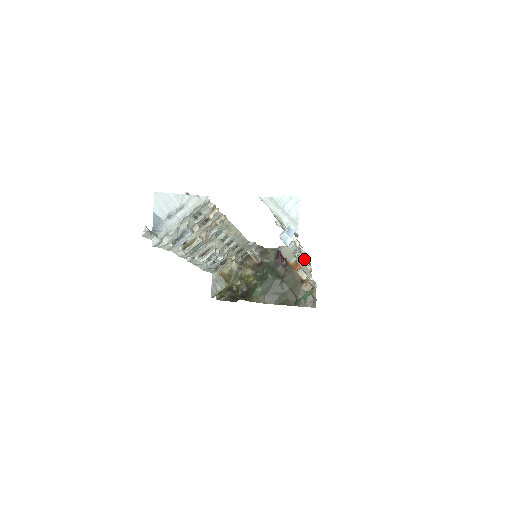
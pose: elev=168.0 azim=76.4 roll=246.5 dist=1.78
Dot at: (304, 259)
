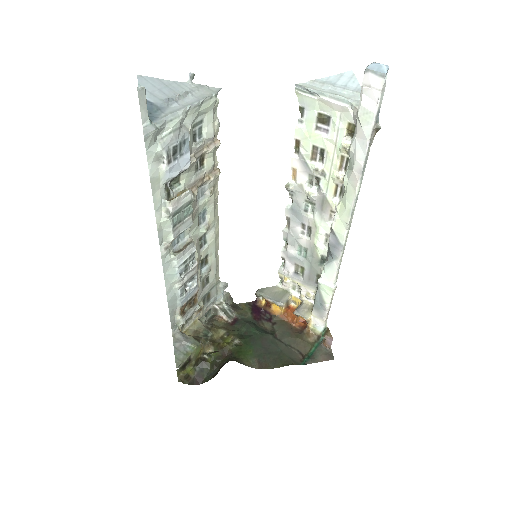
Dot at: (303, 286)
